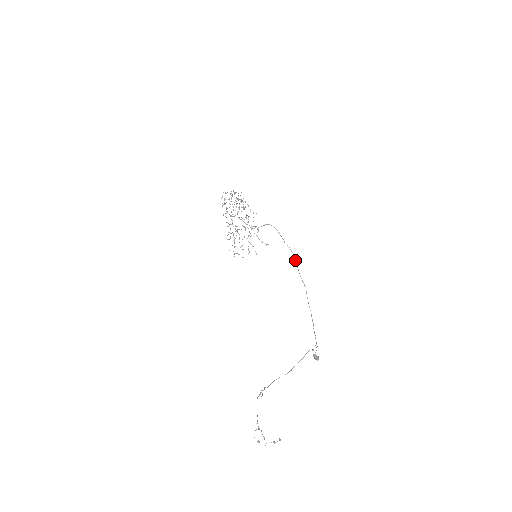
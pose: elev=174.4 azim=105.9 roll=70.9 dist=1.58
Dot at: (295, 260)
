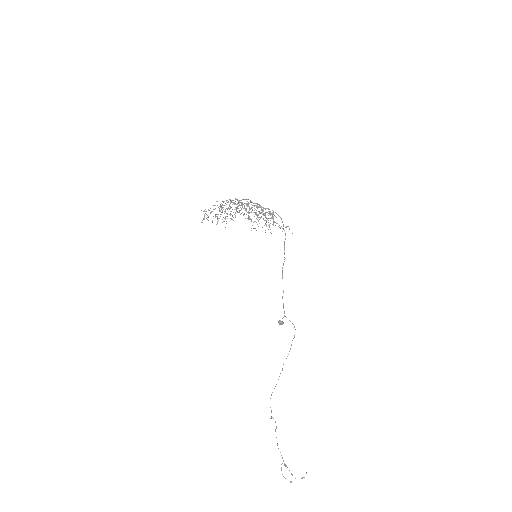
Dot at: occluded
